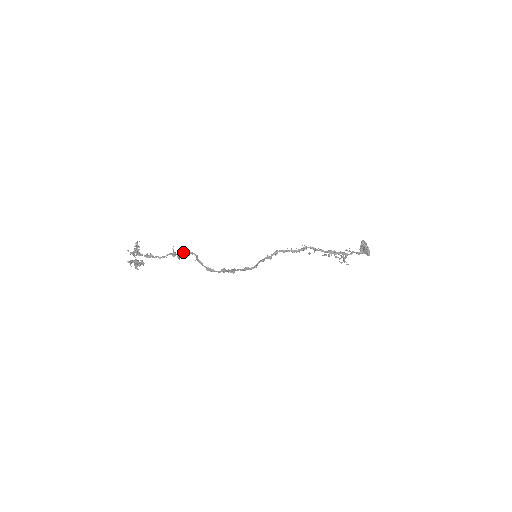
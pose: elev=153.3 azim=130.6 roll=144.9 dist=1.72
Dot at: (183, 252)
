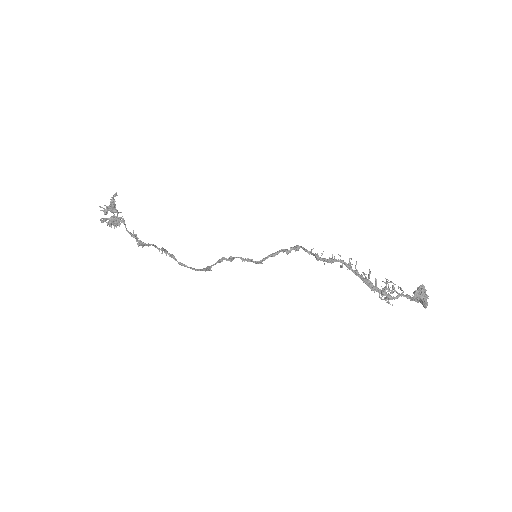
Dot at: (143, 243)
